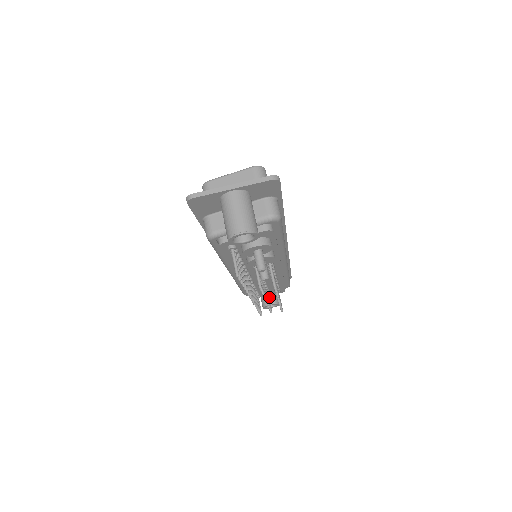
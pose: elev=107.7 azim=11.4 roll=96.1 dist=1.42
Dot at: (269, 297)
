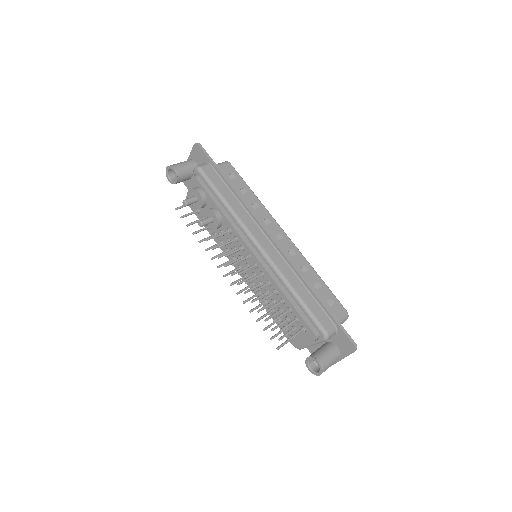
Dot at: (313, 353)
